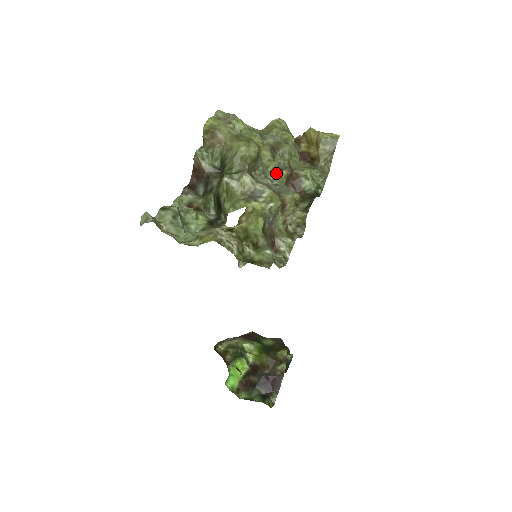
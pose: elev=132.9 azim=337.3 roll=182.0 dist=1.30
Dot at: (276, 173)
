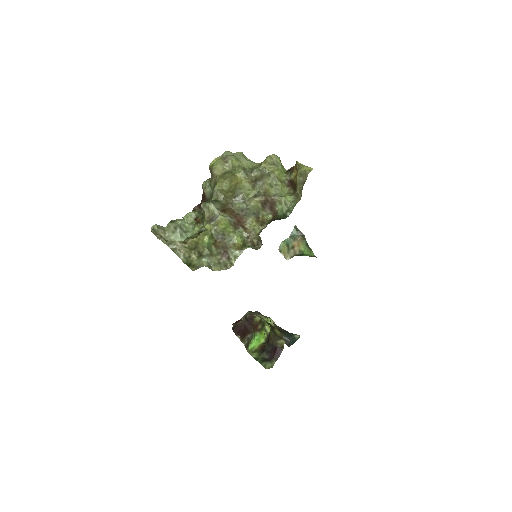
Dot at: (251, 200)
